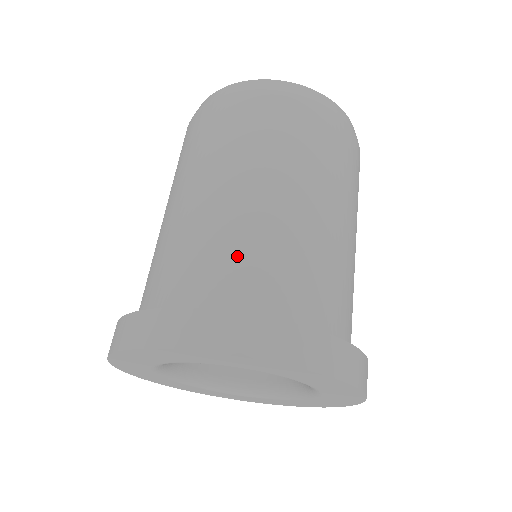
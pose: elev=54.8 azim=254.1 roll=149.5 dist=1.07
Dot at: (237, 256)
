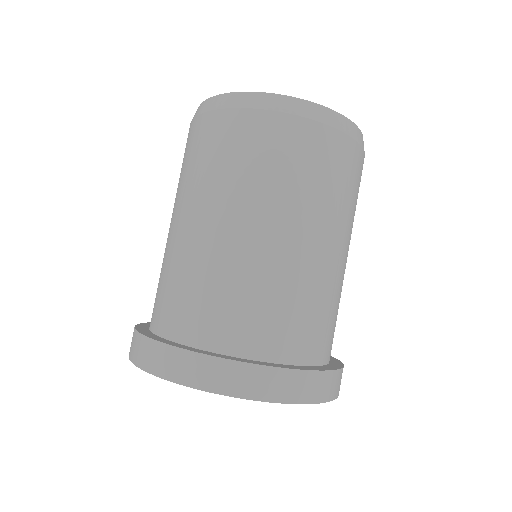
Dot at: (215, 296)
